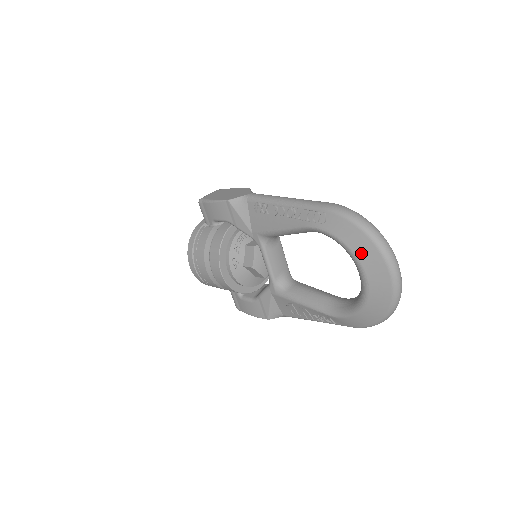
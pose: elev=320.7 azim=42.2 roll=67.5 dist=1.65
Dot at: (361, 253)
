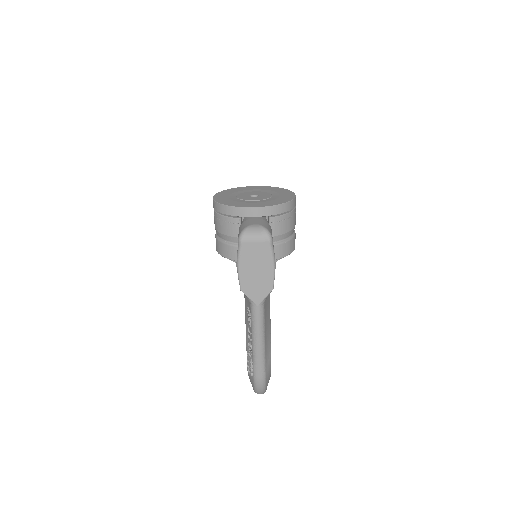
Dot at: occluded
